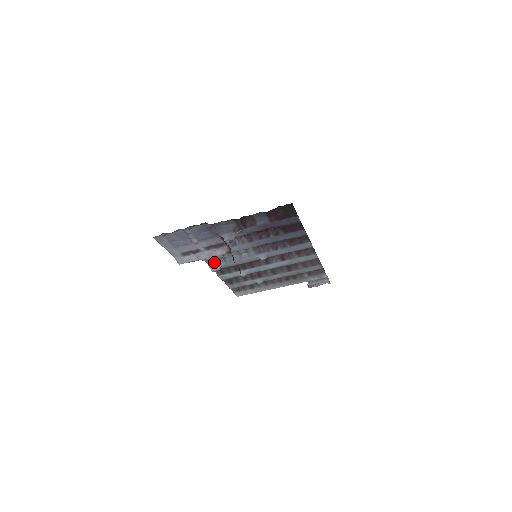
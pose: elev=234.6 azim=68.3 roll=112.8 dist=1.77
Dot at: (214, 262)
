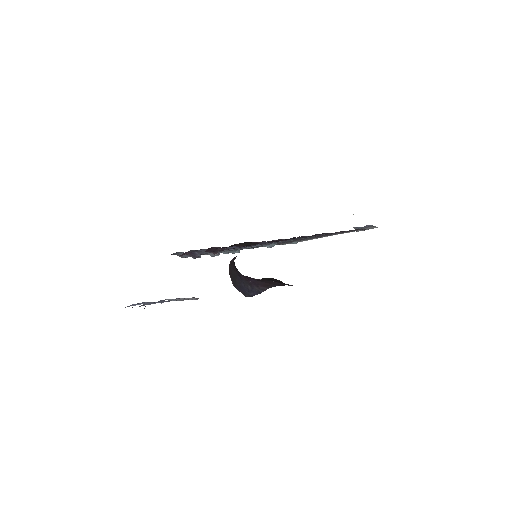
Dot at: occluded
